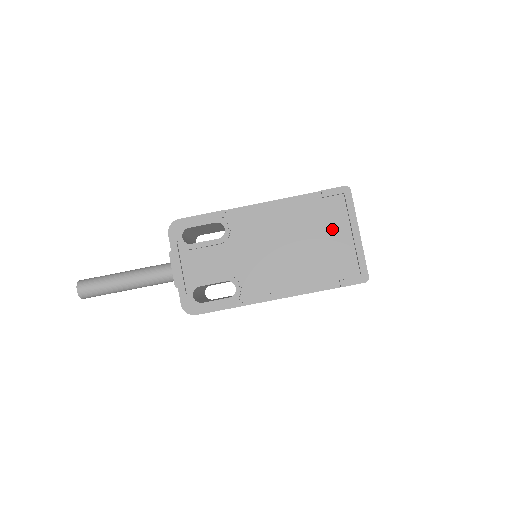
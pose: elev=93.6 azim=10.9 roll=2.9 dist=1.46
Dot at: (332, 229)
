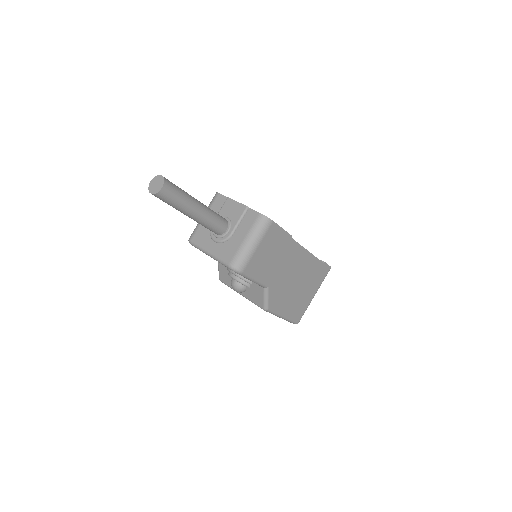
Dot at: occluded
